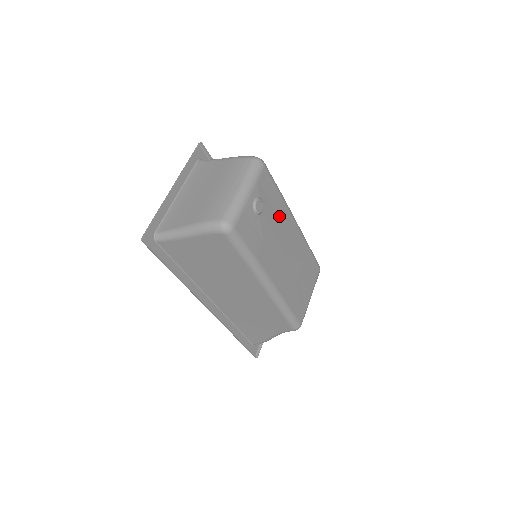
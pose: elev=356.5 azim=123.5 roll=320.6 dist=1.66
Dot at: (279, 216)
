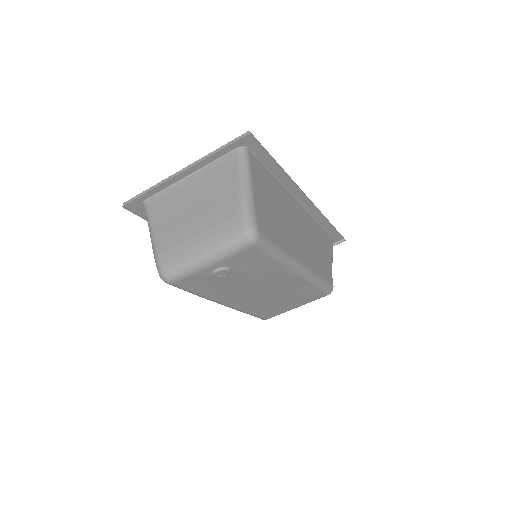
Dot at: (263, 273)
